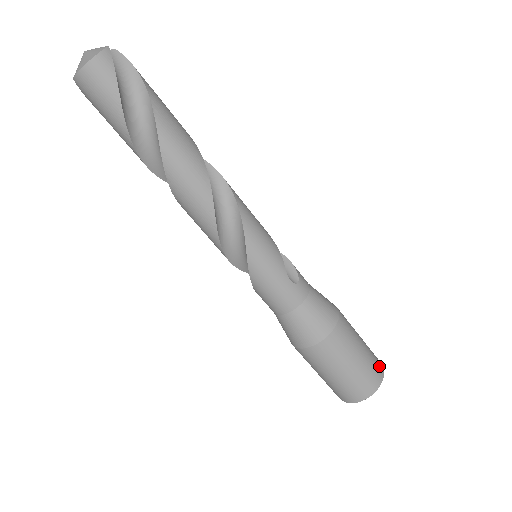
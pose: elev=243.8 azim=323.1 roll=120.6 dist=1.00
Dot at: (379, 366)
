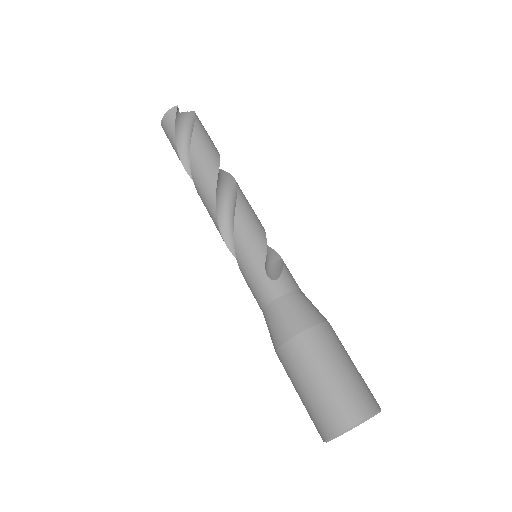
Dot at: (361, 405)
